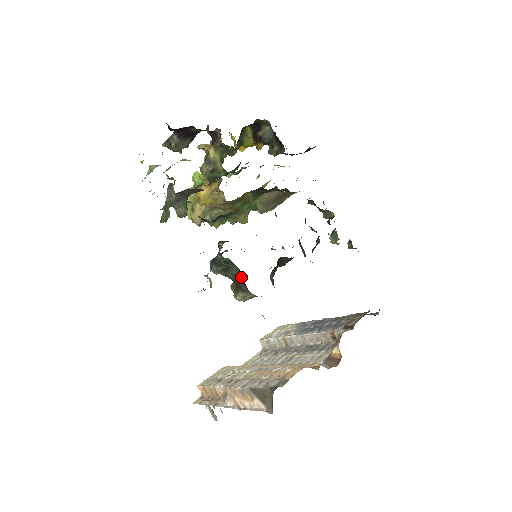
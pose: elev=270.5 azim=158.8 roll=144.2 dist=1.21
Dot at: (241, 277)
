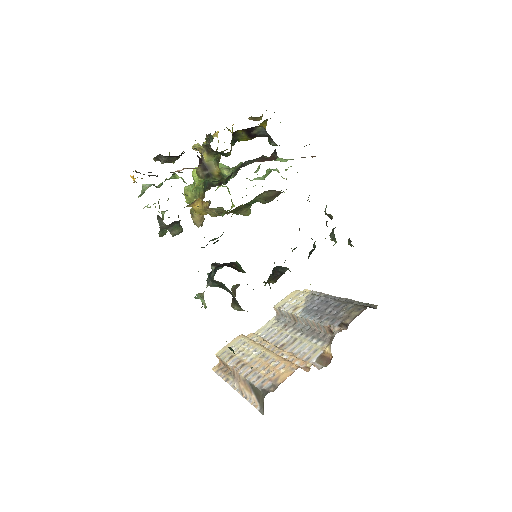
Dot at: occluded
